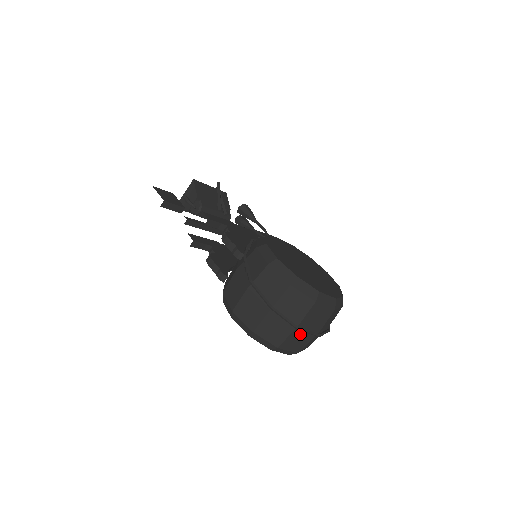
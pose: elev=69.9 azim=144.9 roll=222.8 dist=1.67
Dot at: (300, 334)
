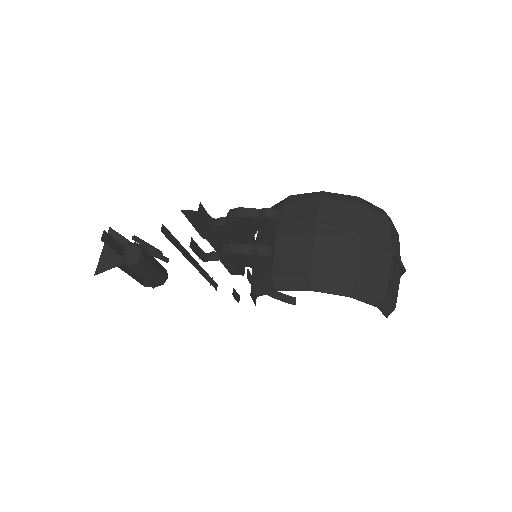
Dot at: (394, 269)
